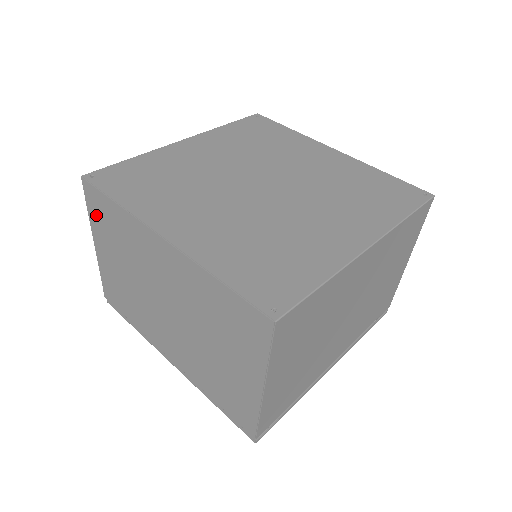
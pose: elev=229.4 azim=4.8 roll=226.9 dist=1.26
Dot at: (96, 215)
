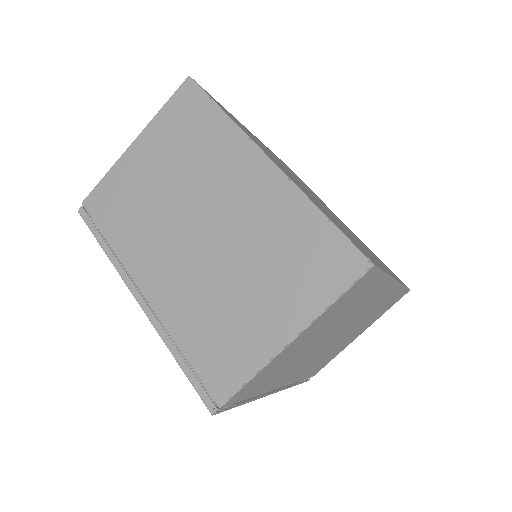
Dot at: (173, 115)
